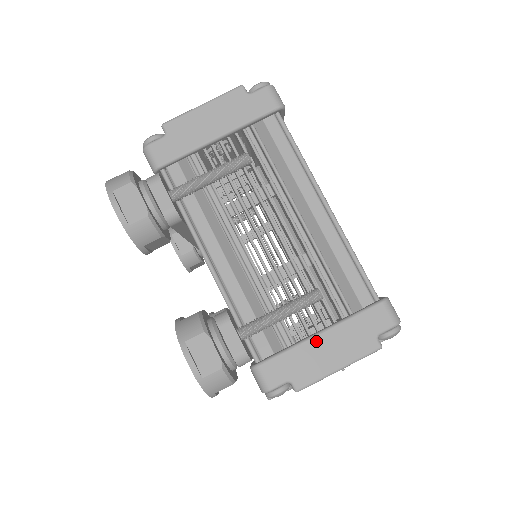
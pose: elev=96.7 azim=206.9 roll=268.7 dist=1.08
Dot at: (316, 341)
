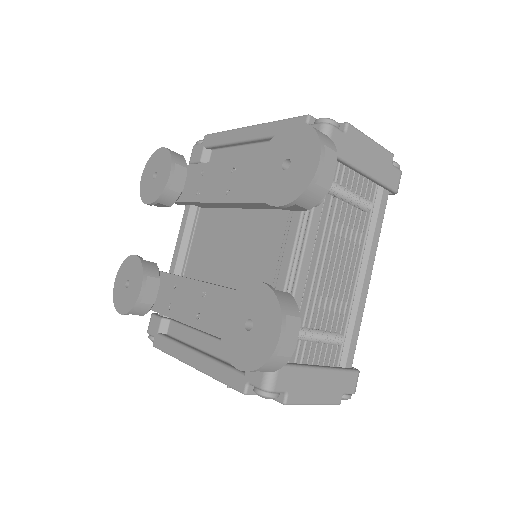
Dot at: (318, 373)
